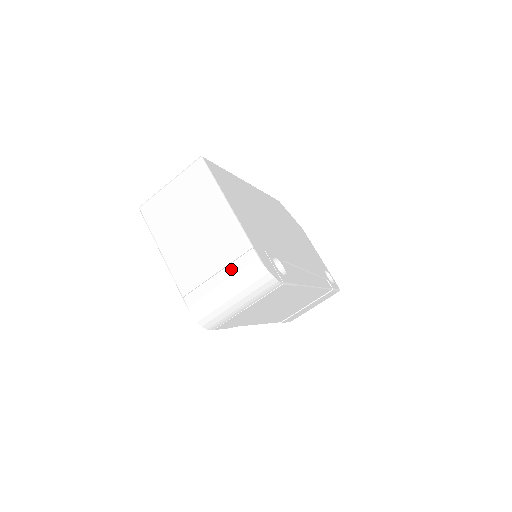
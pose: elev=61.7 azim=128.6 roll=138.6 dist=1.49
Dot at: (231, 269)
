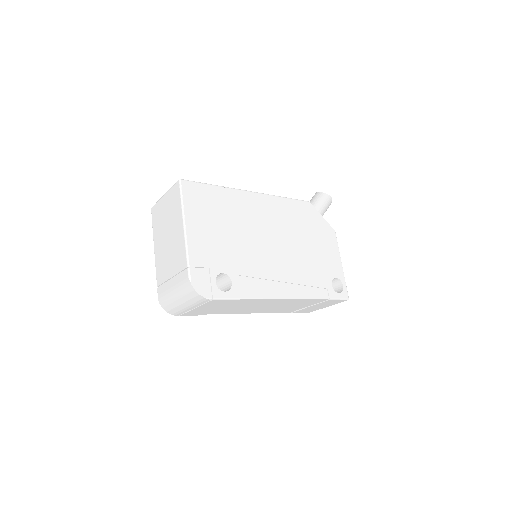
Dot at: (177, 278)
